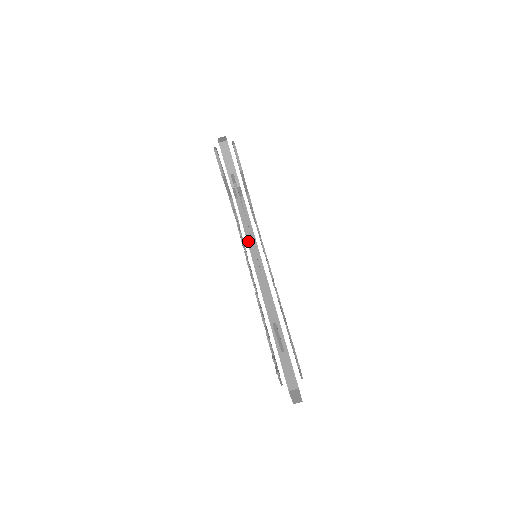
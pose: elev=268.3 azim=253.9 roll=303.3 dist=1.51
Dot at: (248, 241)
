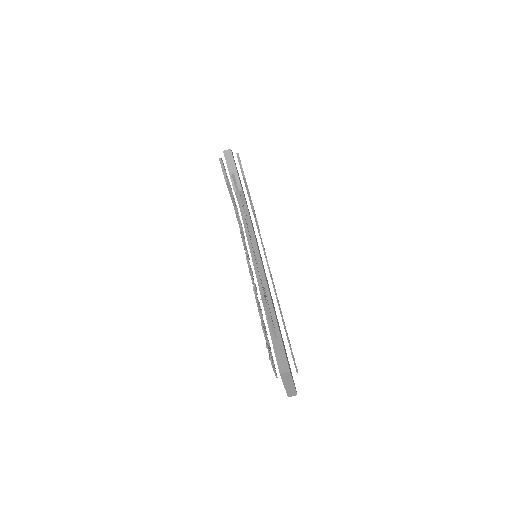
Dot at: (248, 241)
